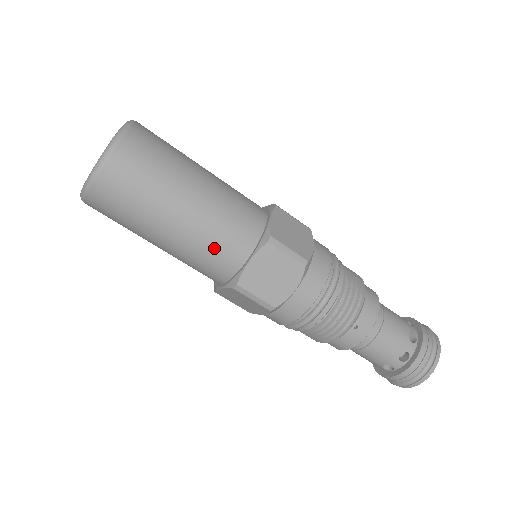
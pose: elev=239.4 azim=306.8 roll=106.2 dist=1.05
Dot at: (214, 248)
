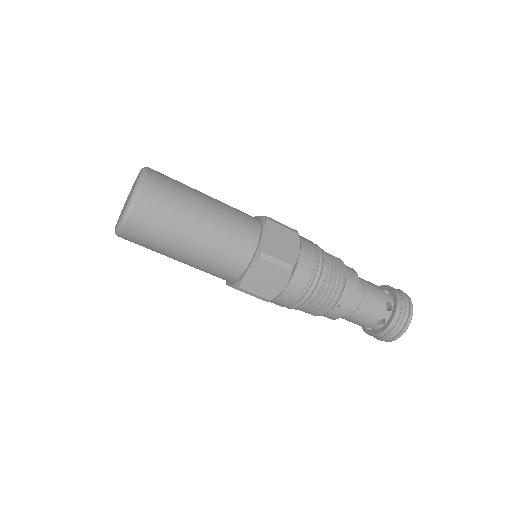
Dot at: (219, 264)
